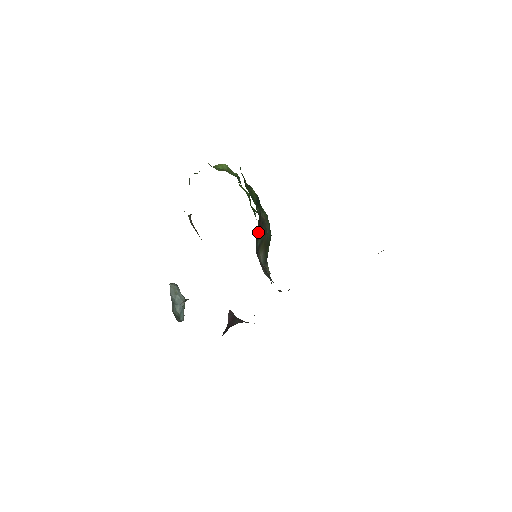
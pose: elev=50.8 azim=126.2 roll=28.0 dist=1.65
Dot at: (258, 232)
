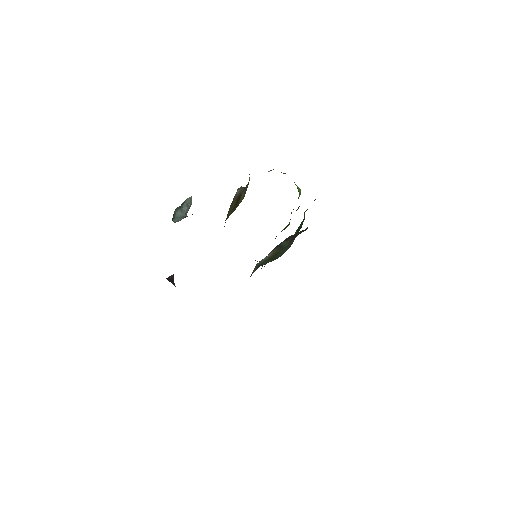
Dot at: (291, 237)
